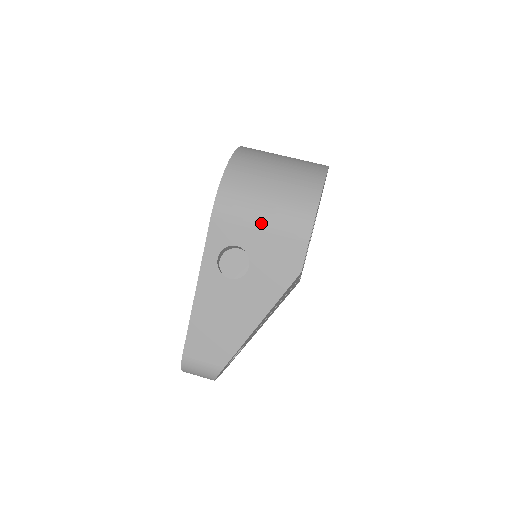
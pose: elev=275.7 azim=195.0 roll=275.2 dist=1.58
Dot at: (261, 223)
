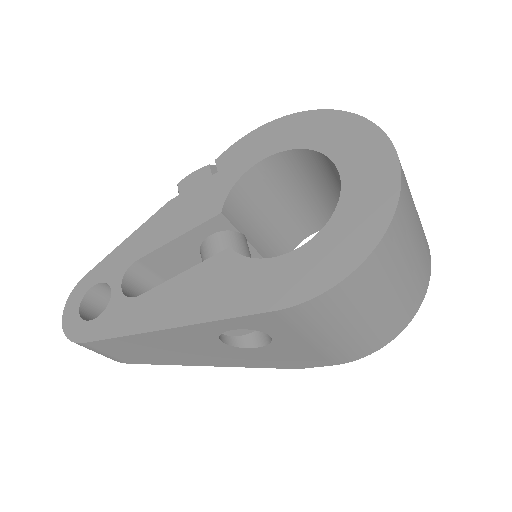
Dot at: (322, 339)
